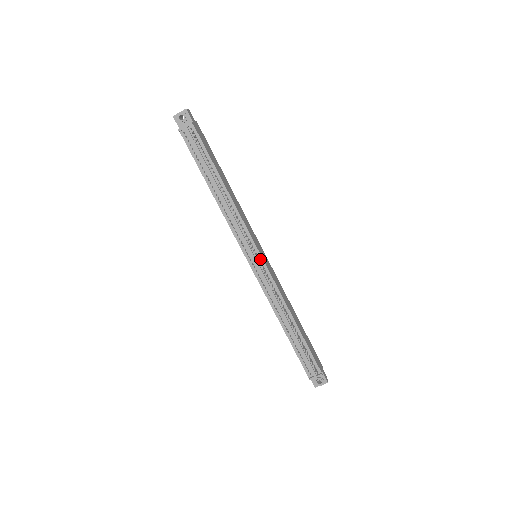
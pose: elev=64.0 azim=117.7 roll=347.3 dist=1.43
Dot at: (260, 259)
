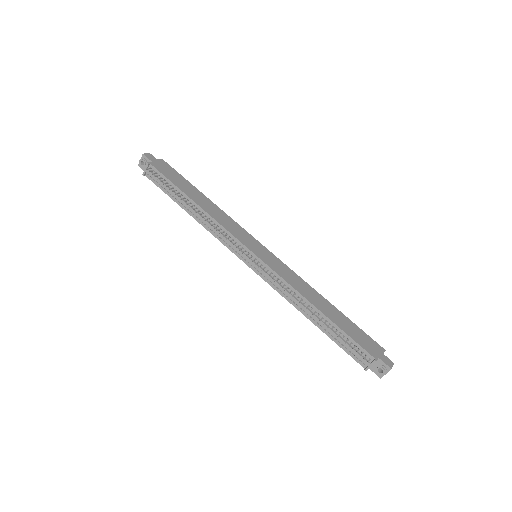
Dot at: (255, 258)
